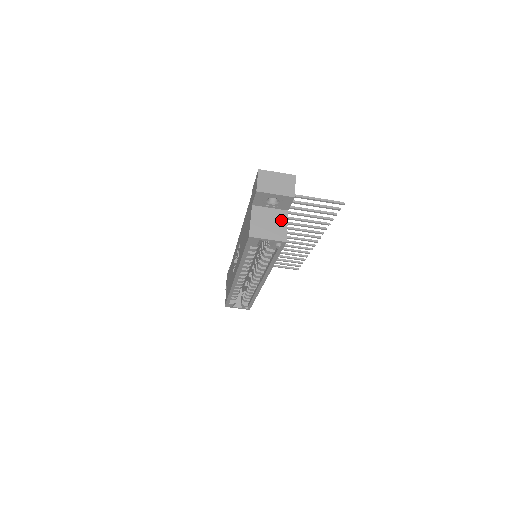
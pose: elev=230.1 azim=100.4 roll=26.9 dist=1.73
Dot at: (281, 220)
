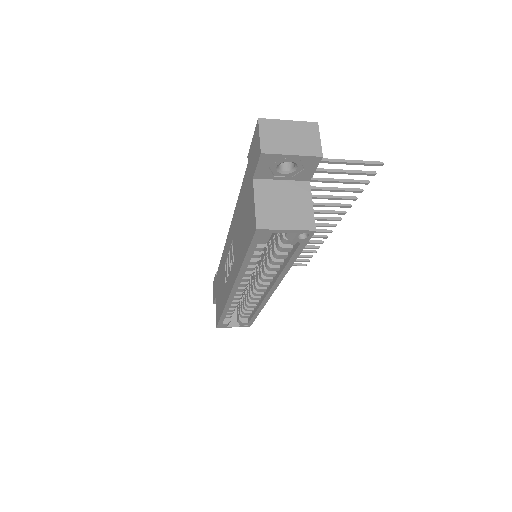
Dot at: (301, 197)
